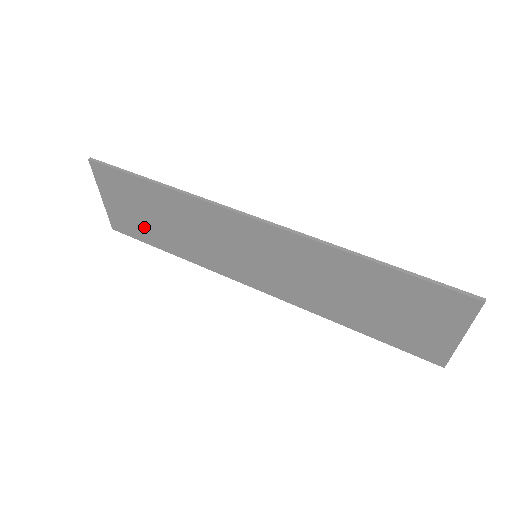
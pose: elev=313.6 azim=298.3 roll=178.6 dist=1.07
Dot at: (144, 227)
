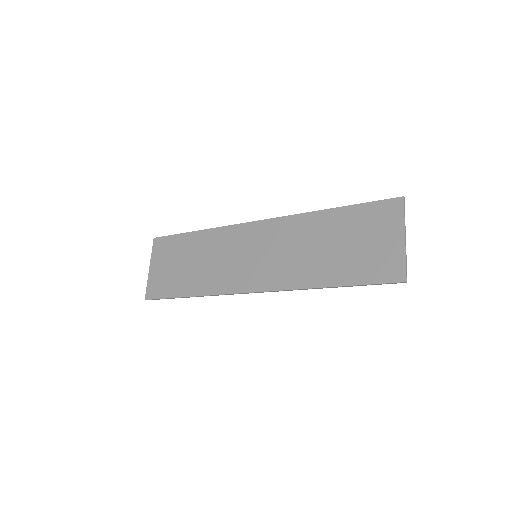
Dot at: (174, 280)
